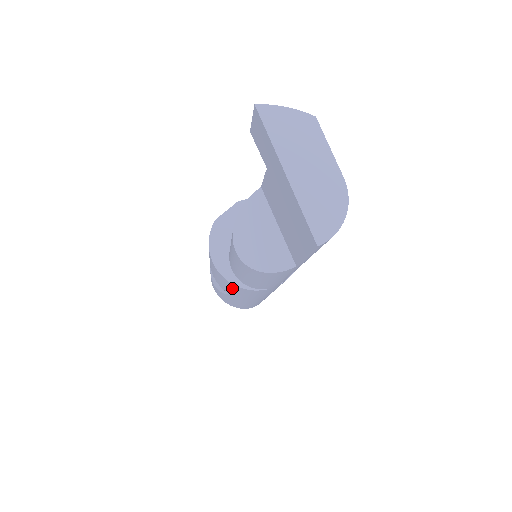
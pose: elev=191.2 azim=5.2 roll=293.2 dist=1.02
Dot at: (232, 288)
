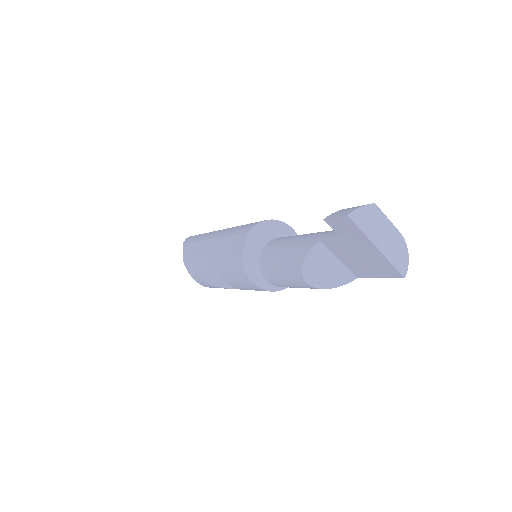
Dot at: occluded
